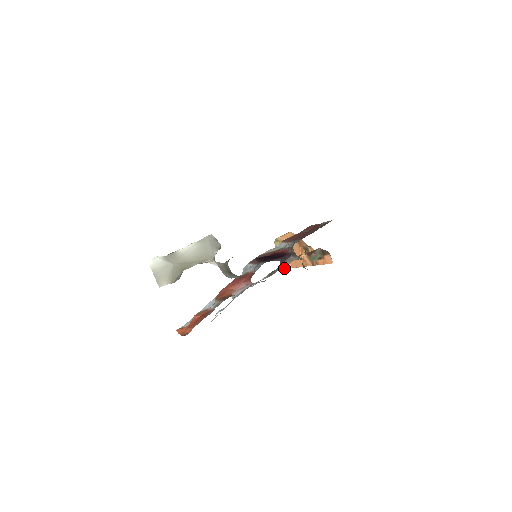
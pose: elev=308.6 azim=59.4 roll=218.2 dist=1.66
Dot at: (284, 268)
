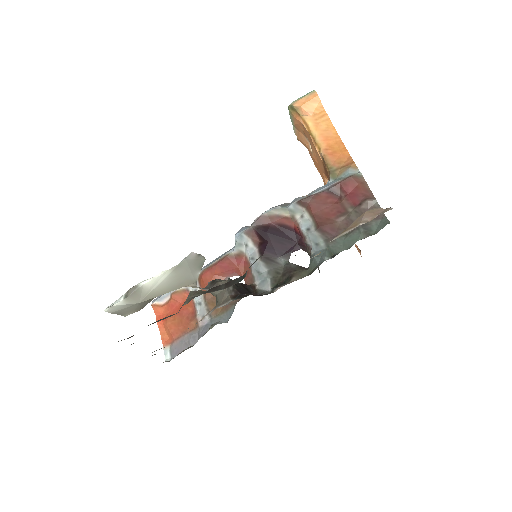
Dot at: (296, 135)
